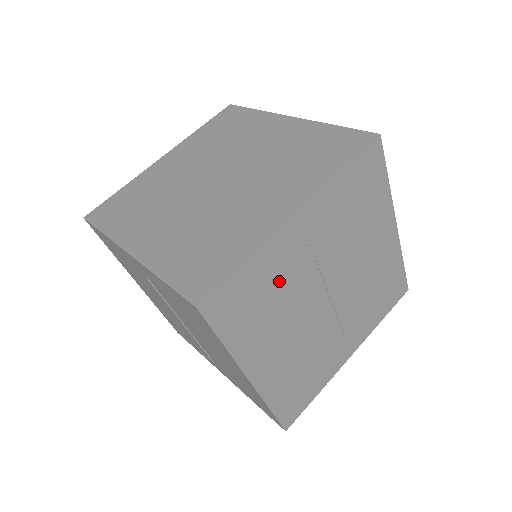
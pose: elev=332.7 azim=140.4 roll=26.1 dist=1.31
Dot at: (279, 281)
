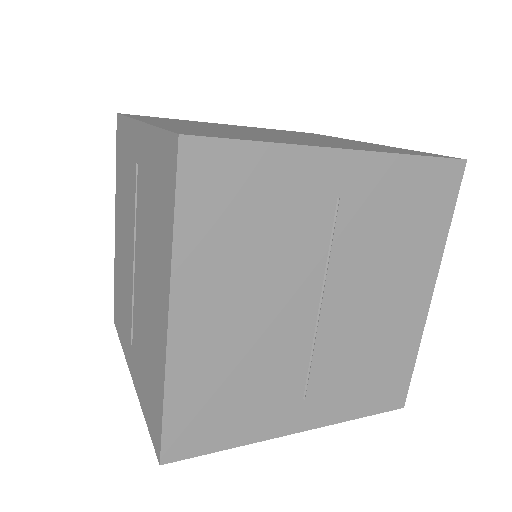
Dot at: (282, 215)
